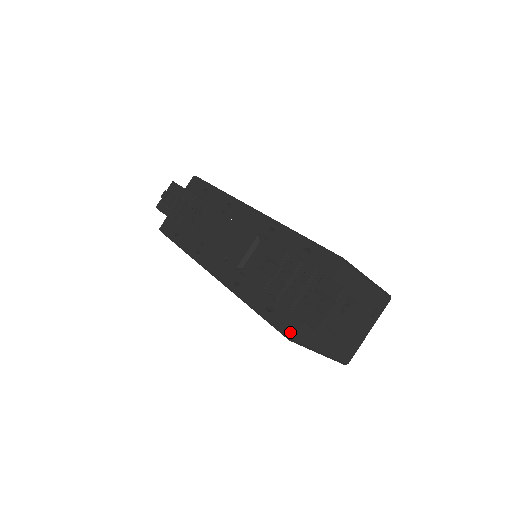
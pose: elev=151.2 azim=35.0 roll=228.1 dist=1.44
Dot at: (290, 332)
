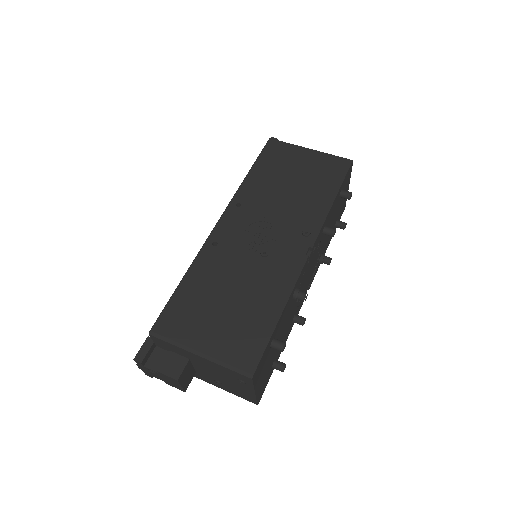
Dot at: occluded
